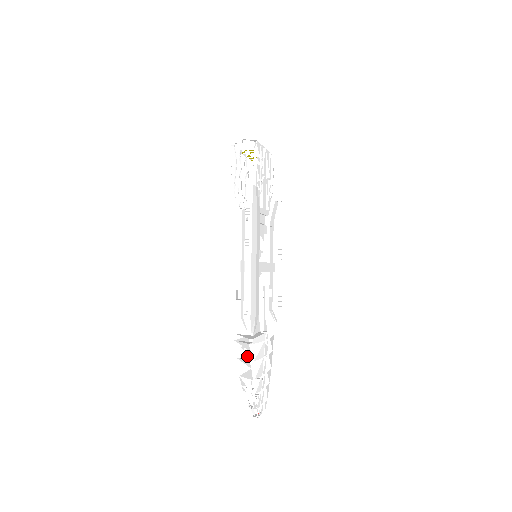
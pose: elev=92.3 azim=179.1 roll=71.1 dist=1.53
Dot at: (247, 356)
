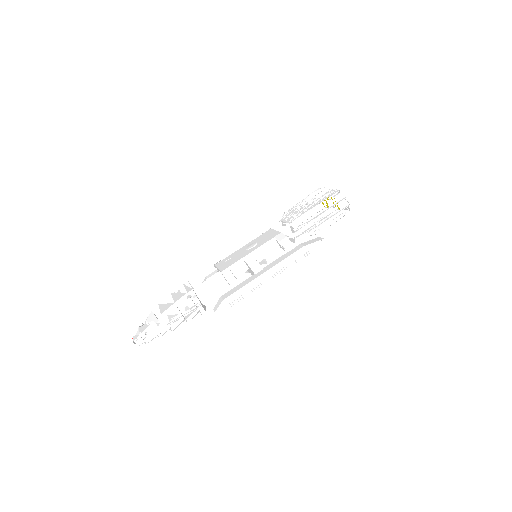
Dot at: (183, 311)
